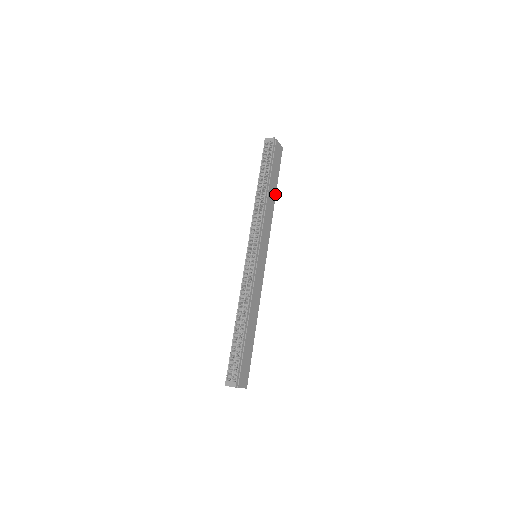
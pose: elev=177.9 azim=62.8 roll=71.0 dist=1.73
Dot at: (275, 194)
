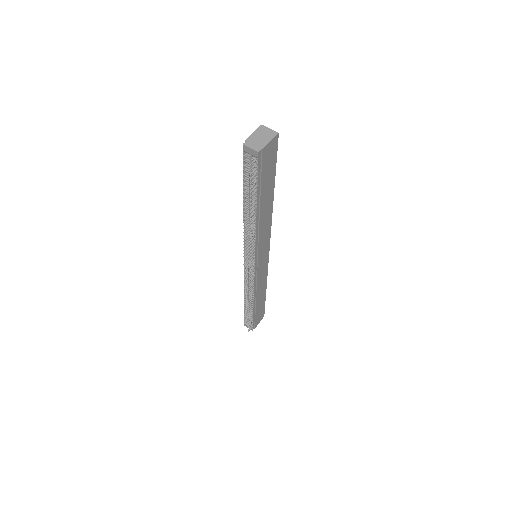
Dot at: (272, 195)
